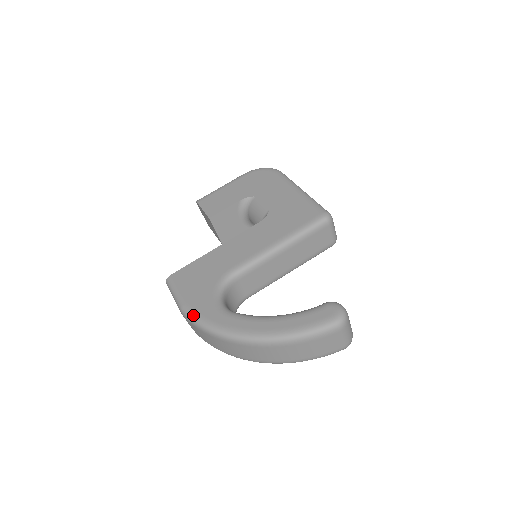
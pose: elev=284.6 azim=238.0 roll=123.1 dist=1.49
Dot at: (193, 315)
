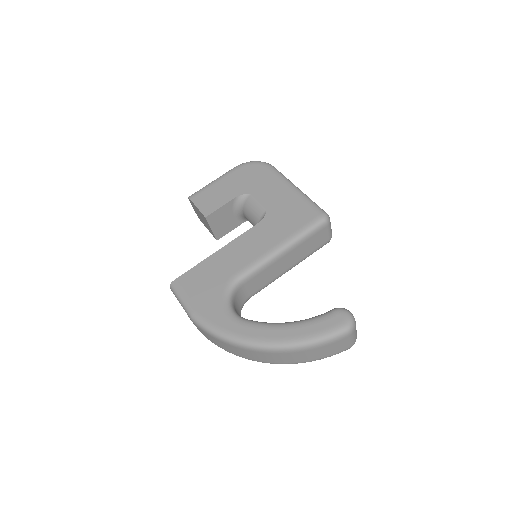
Dot at: (205, 323)
